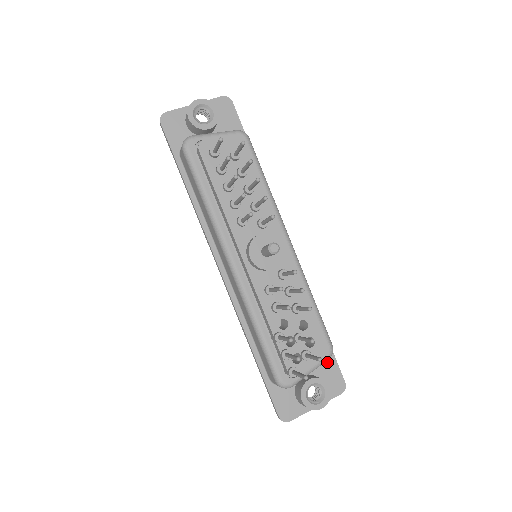
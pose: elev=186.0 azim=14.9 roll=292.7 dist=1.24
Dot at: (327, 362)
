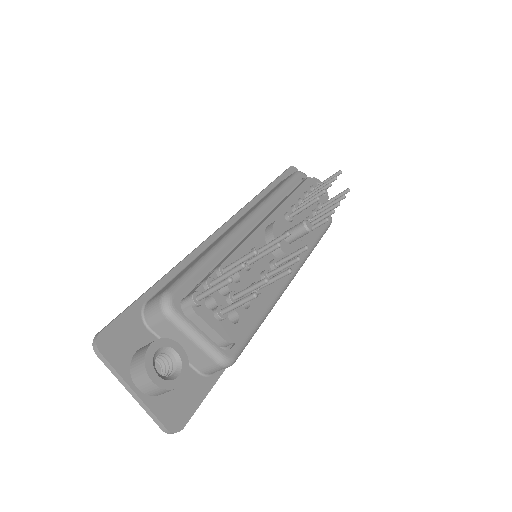
Dot at: (197, 385)
